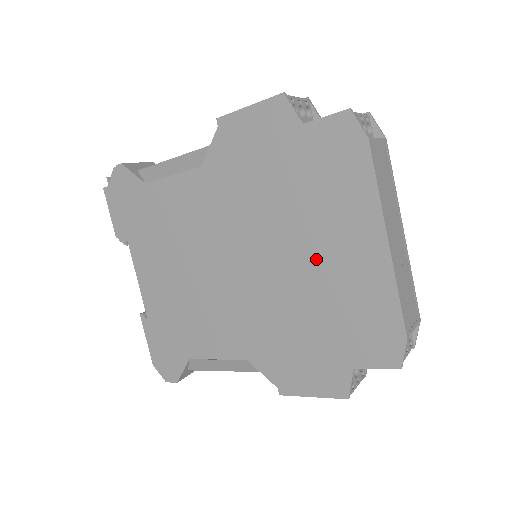
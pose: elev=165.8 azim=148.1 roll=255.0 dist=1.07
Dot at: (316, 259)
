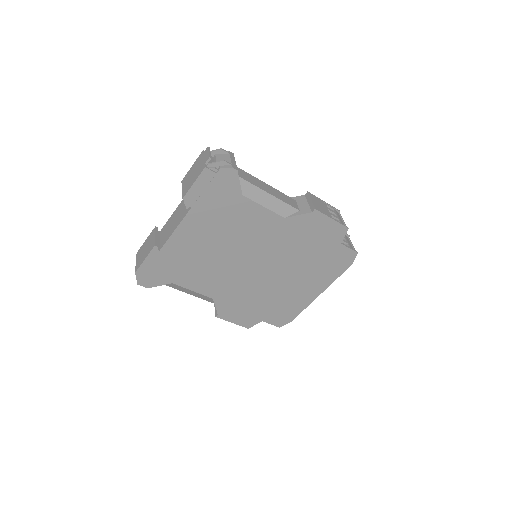
Dot at: (291, 285)
